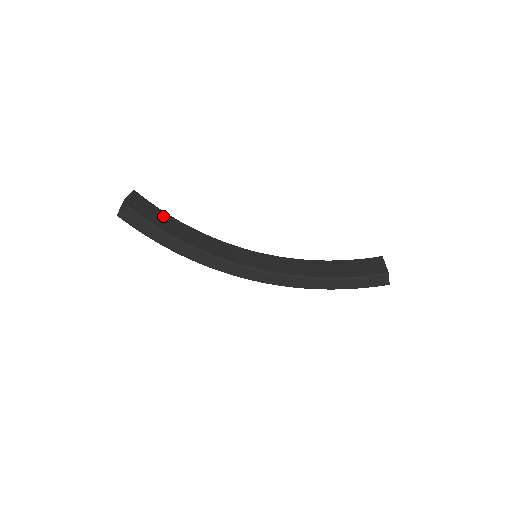
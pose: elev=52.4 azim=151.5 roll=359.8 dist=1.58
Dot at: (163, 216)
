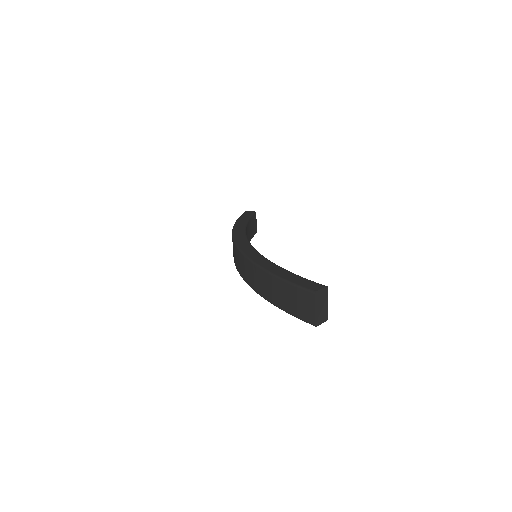
Dot at: occluded
